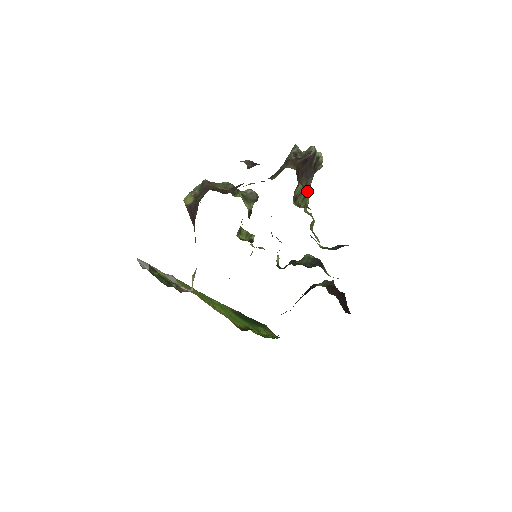
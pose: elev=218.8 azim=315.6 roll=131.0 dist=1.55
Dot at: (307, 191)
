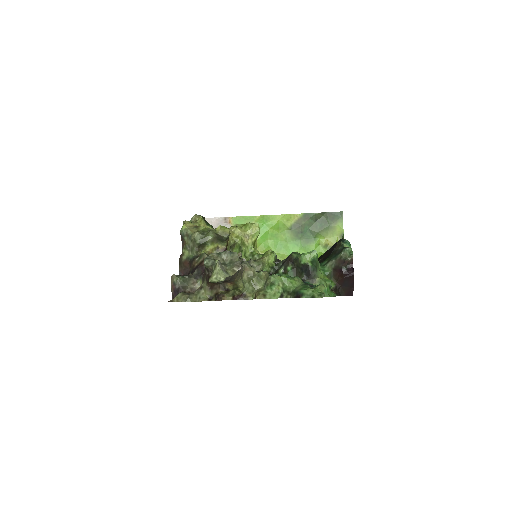
Dot at: (237, 283)
